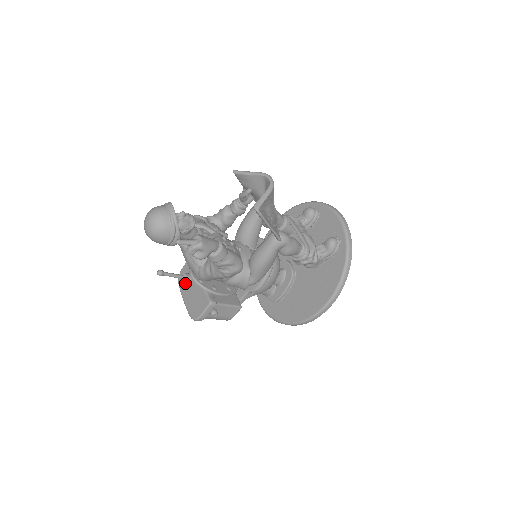
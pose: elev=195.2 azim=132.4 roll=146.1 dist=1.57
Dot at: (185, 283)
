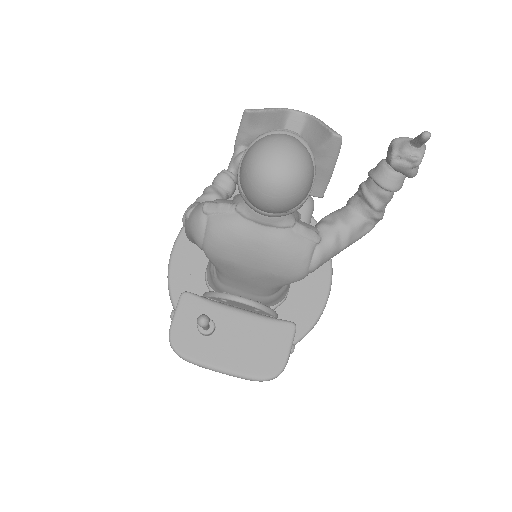
Dot at: (203, 341)
